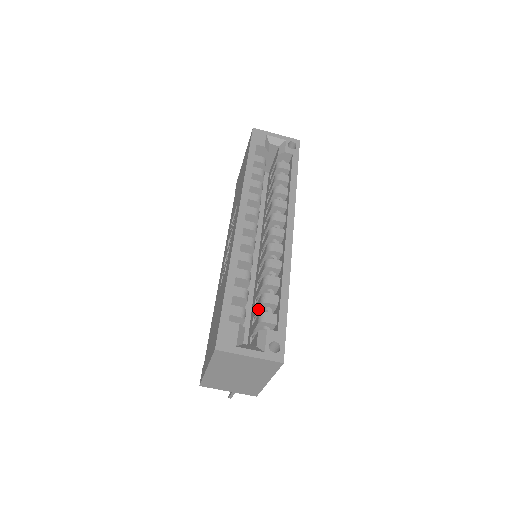
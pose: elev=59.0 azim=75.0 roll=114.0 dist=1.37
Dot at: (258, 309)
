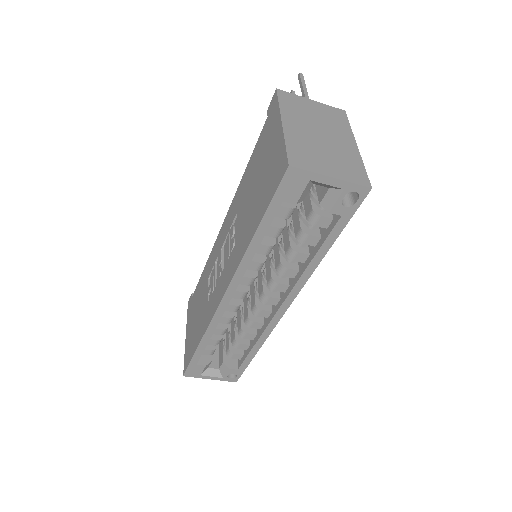
Dot at: (232, 335)
